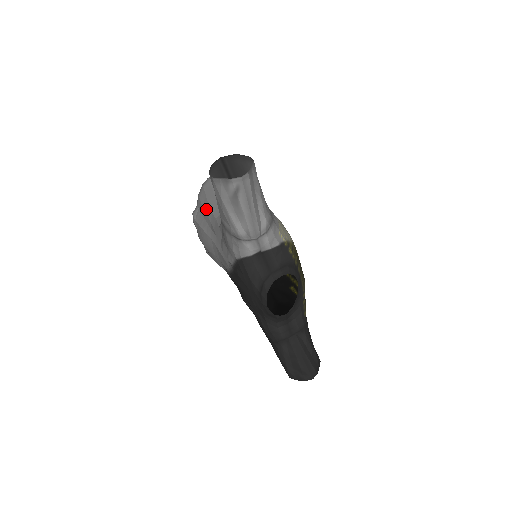
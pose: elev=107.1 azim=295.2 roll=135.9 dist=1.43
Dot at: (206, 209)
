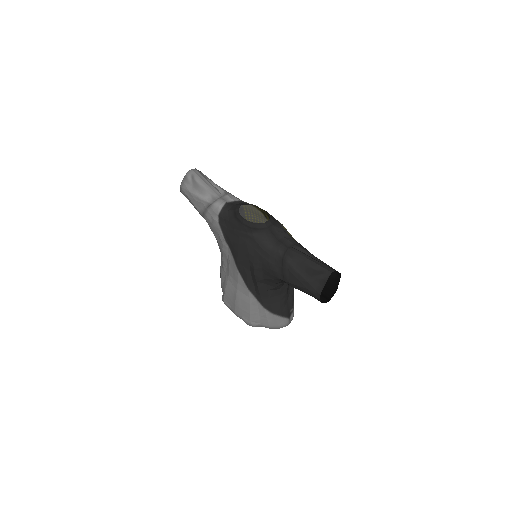
Dot at: (220, 272)
